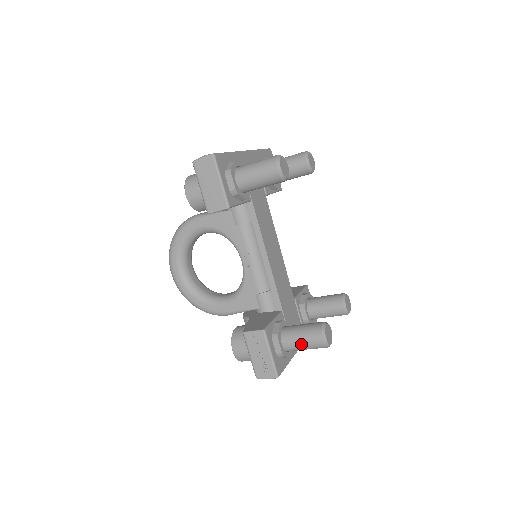
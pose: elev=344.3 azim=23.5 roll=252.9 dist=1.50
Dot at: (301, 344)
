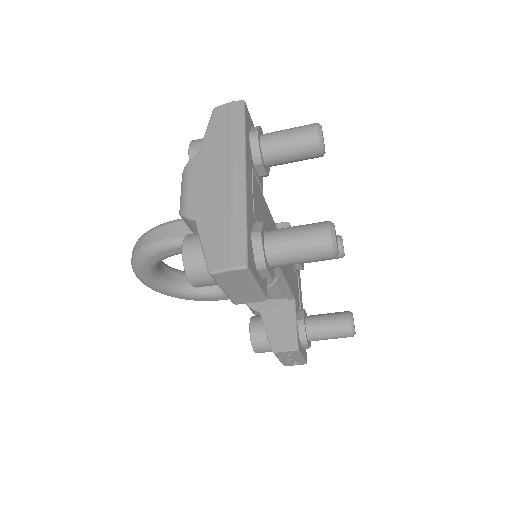
Dot at: occluded
